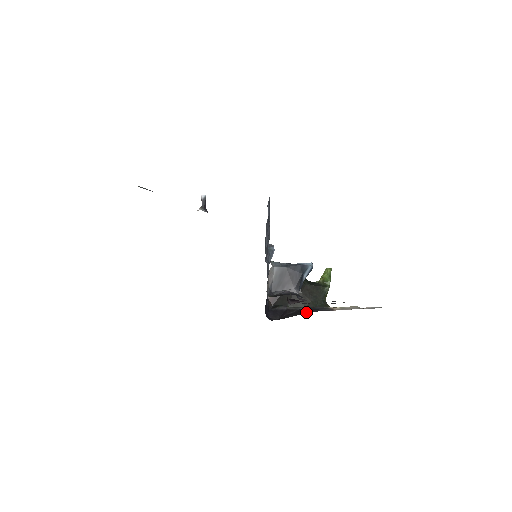
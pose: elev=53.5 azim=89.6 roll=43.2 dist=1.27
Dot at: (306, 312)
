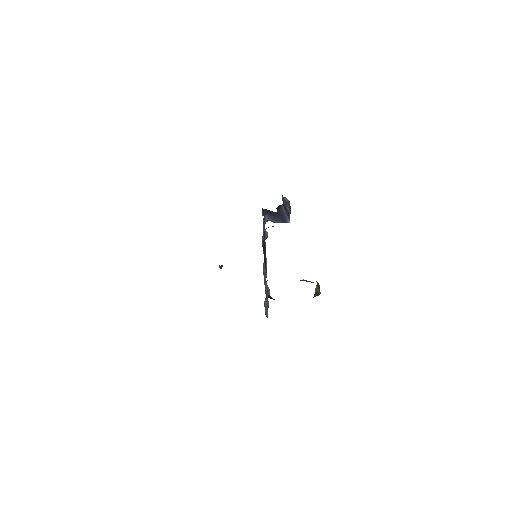
Dot at: occluded
